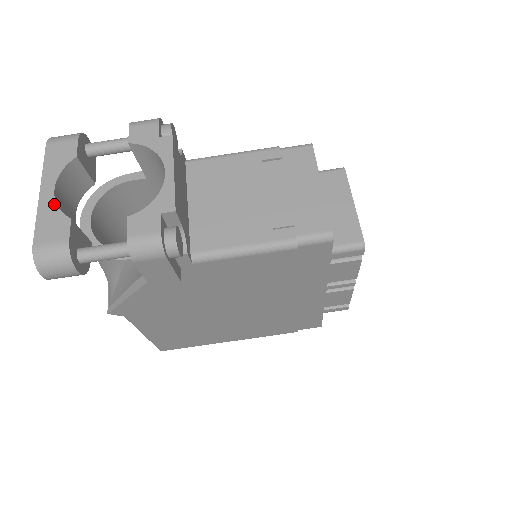
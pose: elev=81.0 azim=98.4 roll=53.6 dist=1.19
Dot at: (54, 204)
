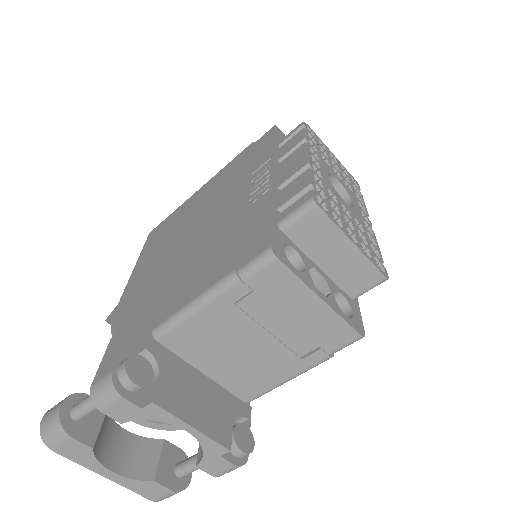
Dot at: (128, 479)
